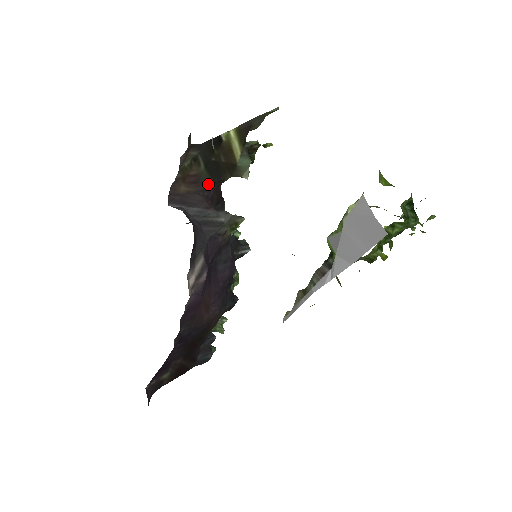
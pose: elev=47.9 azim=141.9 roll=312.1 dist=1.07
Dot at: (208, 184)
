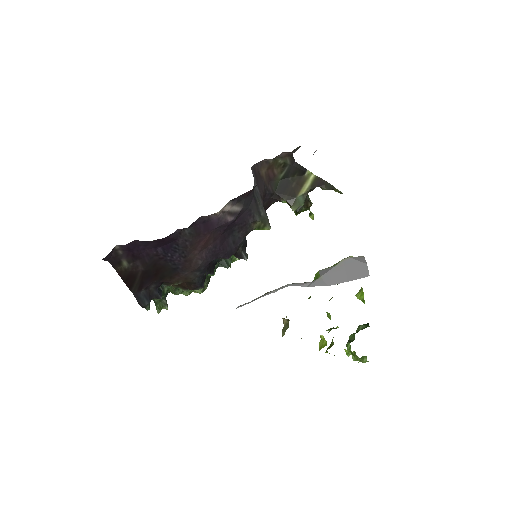
Dot at: (272, 189)
